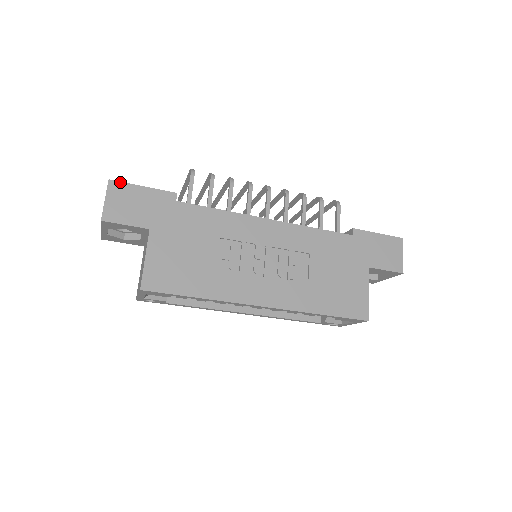
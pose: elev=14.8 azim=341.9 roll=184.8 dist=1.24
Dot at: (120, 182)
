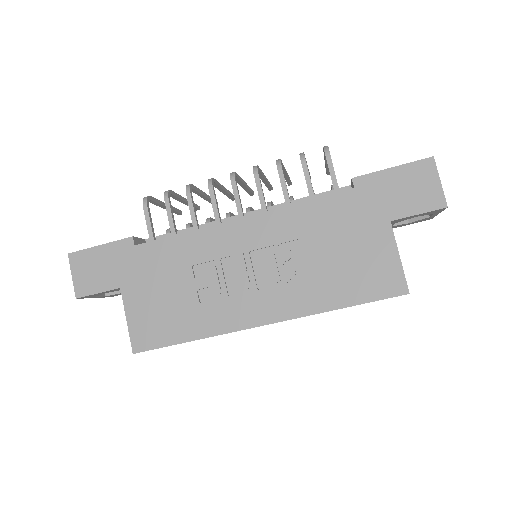
Dot at: (78, 252)
